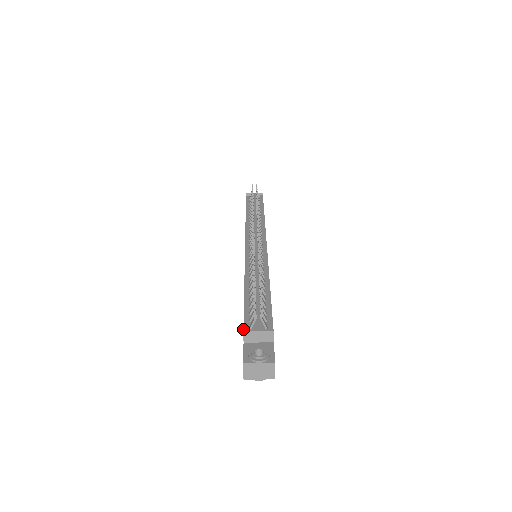
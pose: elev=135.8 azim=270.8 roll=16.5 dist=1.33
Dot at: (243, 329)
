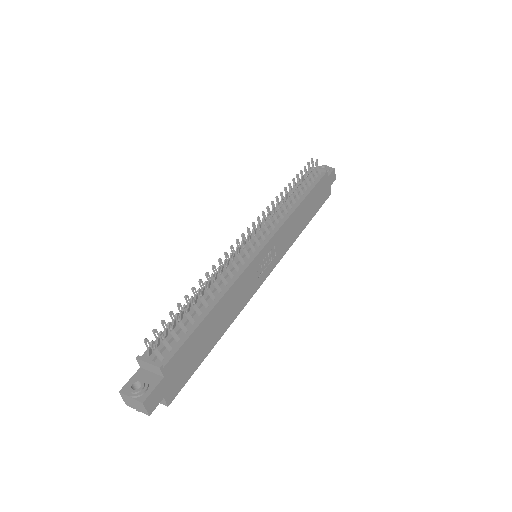
Dot at: (138, 355)
